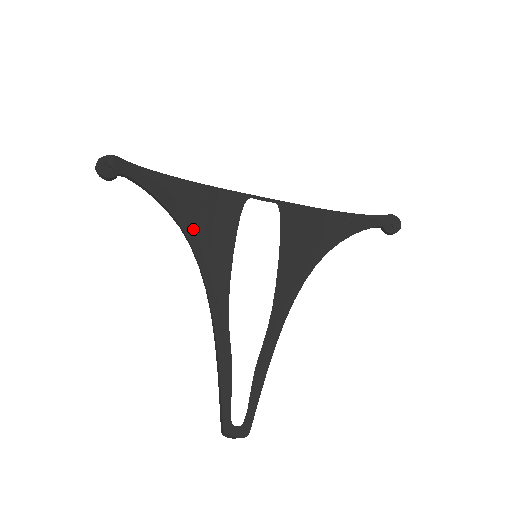
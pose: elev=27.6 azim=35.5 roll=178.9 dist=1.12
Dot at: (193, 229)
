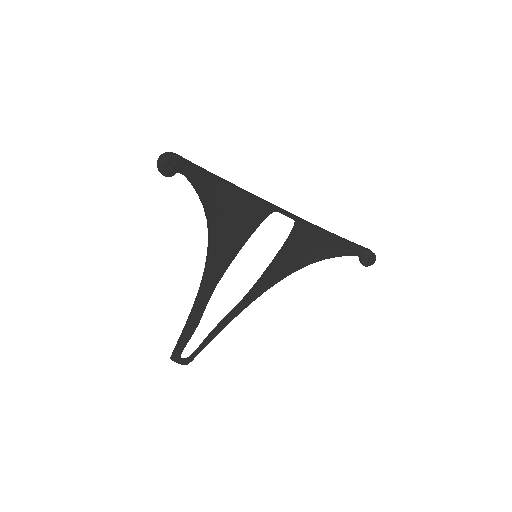
Dot at: (218, 226)
